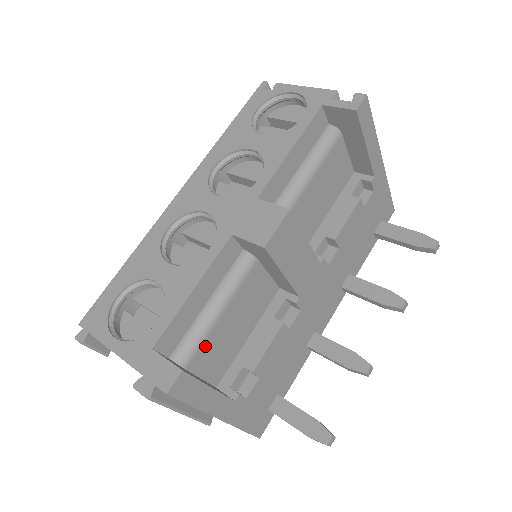
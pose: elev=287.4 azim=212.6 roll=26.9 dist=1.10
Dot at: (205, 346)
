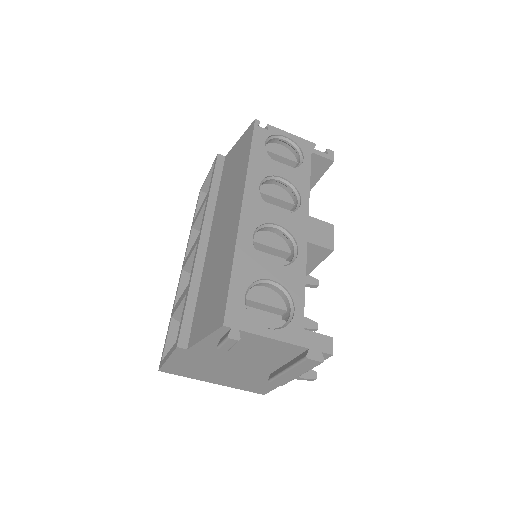
Dot at: occluded
